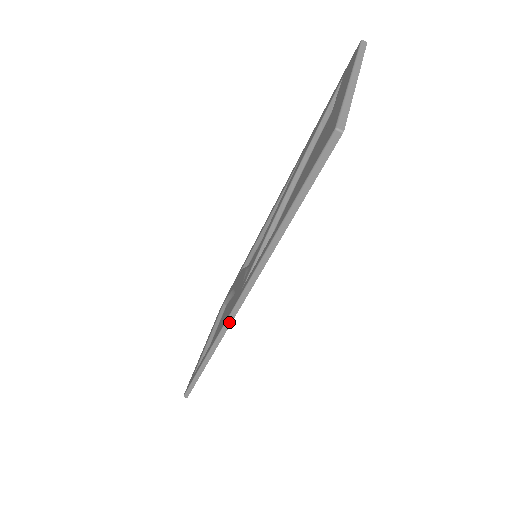
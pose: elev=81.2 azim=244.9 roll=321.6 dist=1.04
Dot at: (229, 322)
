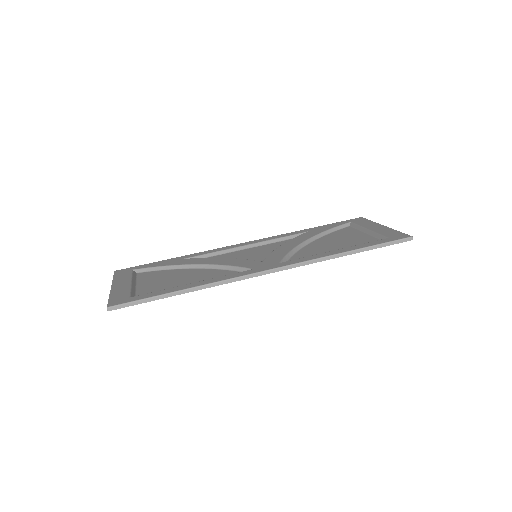
Dot at: (258, 275)
